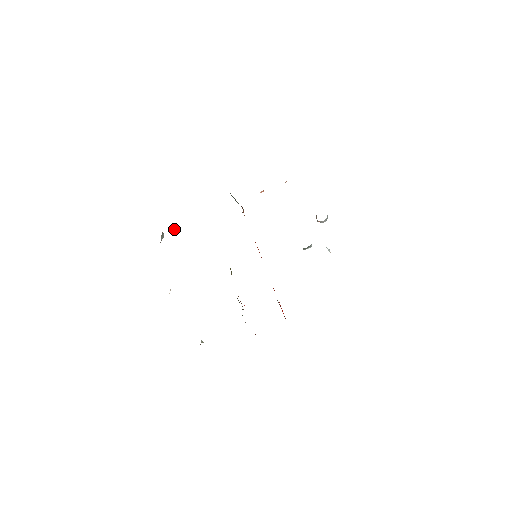
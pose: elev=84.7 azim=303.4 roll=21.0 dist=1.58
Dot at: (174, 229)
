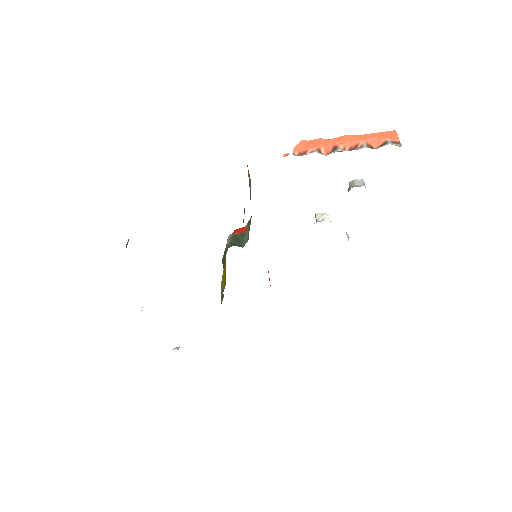
Dot at: occluded
